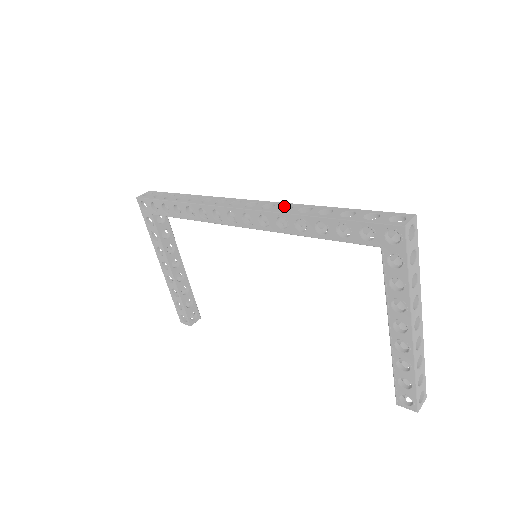
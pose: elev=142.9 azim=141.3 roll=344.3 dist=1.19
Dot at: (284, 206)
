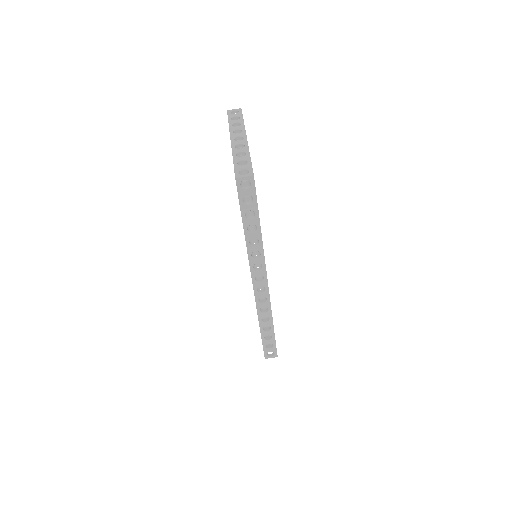
Dot at: occluded
